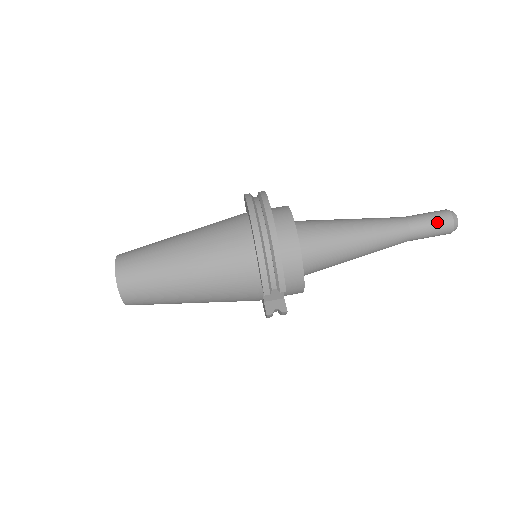
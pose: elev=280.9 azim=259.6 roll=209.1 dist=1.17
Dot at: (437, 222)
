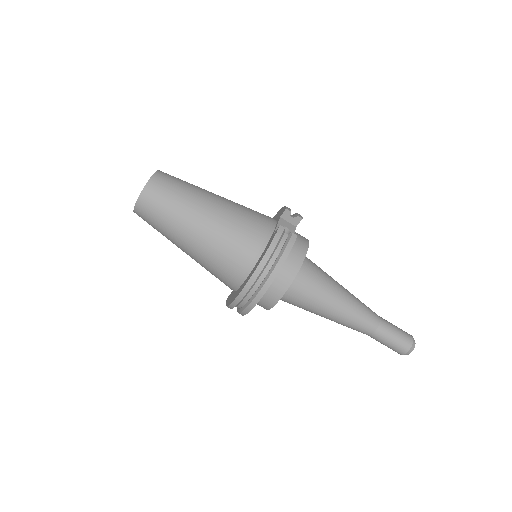
Dot at: (390, 348)
